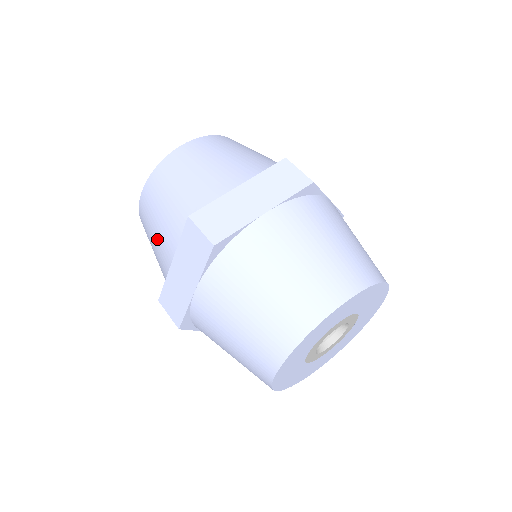
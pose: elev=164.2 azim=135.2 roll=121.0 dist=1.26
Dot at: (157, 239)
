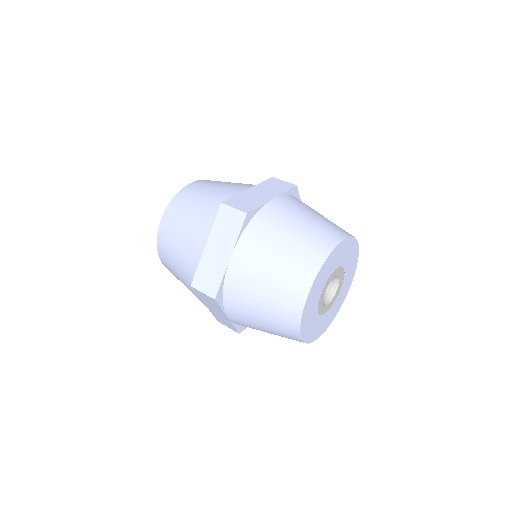
Dot at: occluded
